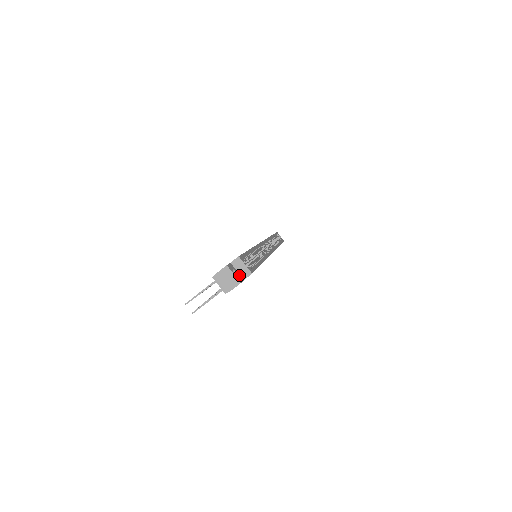
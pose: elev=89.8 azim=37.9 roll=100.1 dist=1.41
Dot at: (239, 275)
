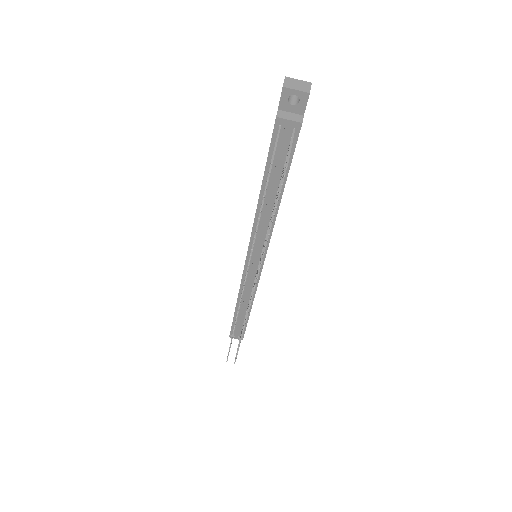
Dot at: occluded
